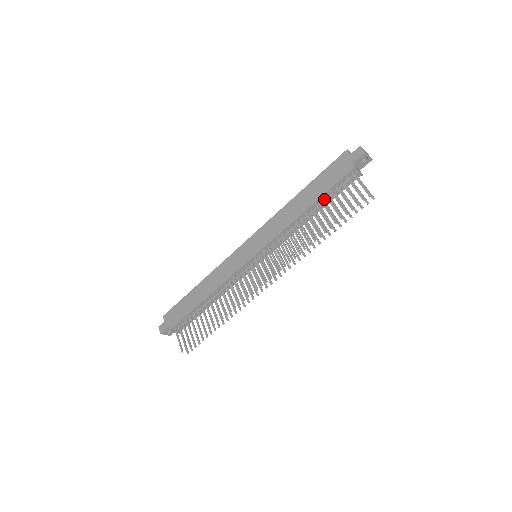
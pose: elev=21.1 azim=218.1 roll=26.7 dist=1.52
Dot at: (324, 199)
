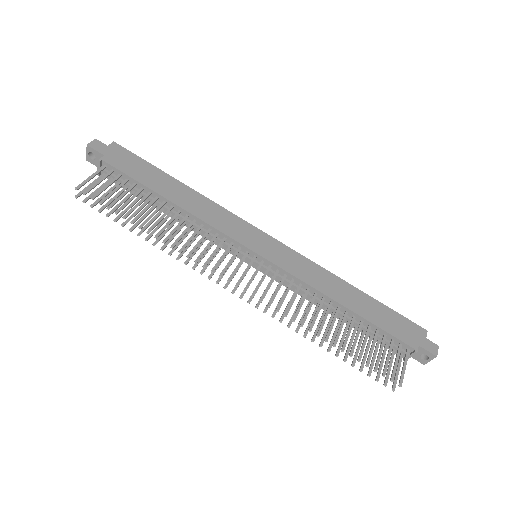
Dot at: (364, 324)
